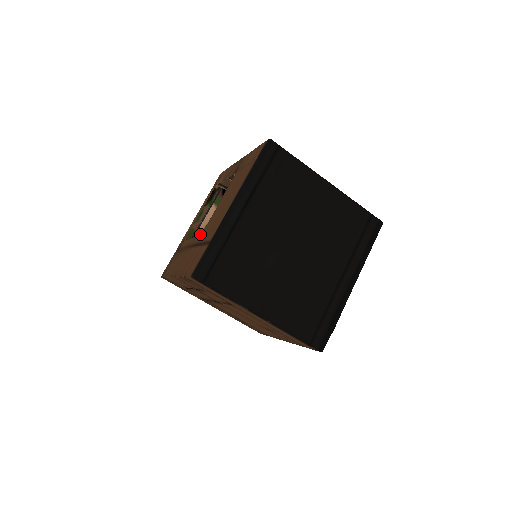
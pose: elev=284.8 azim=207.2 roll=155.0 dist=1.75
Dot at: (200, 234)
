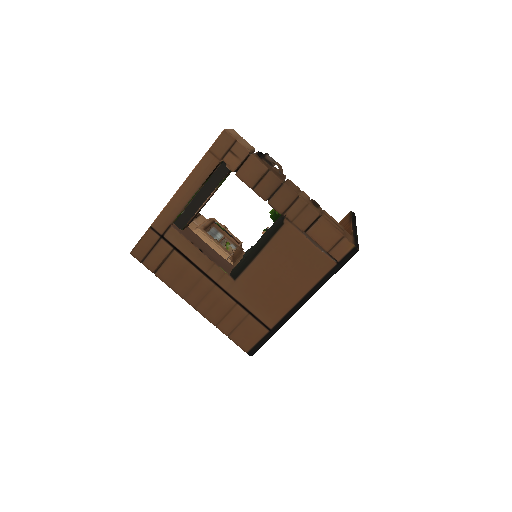
Dot at: (191, 219)
